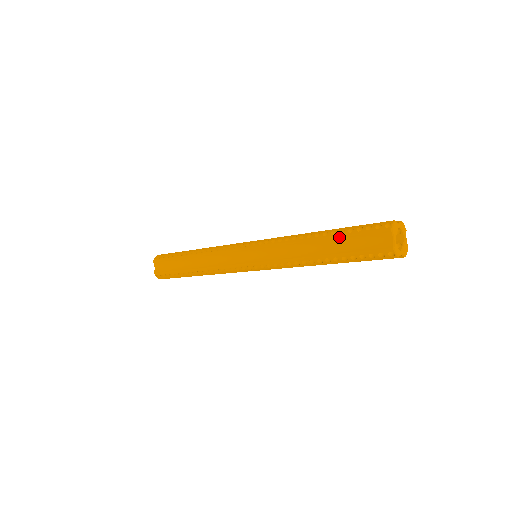
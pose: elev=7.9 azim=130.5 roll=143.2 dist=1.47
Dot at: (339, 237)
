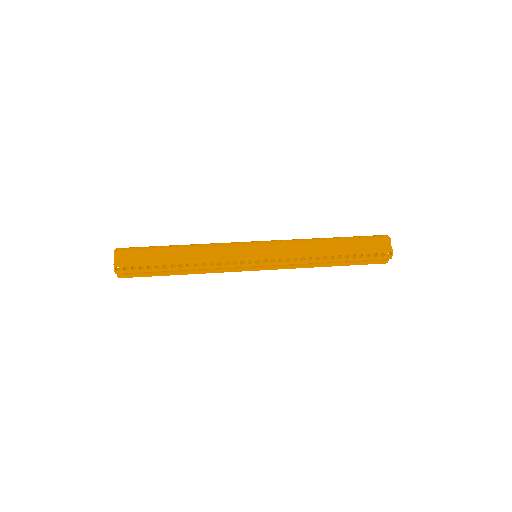
Dot at: (351, 240)
